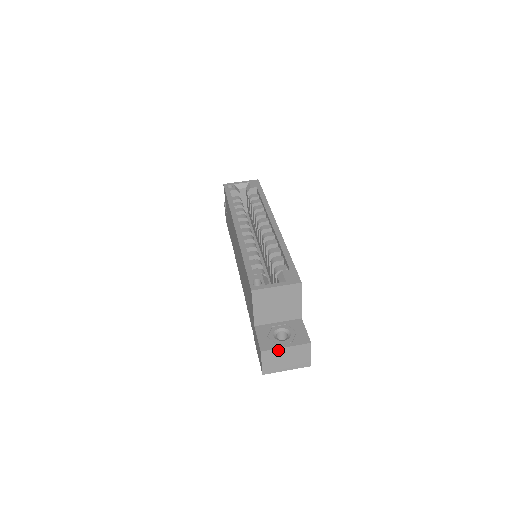
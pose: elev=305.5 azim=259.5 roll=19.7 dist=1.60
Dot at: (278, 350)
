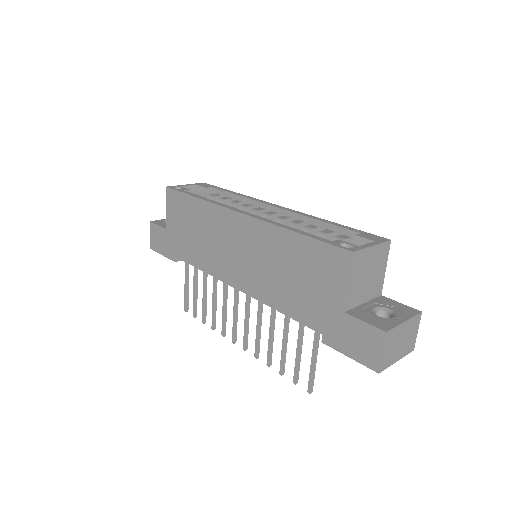
Dot at: (399, 327)
